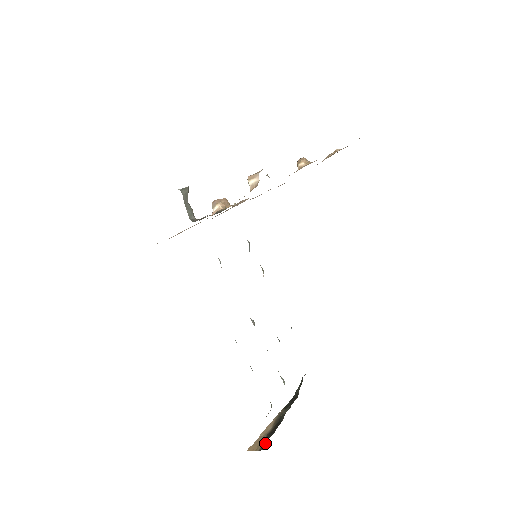
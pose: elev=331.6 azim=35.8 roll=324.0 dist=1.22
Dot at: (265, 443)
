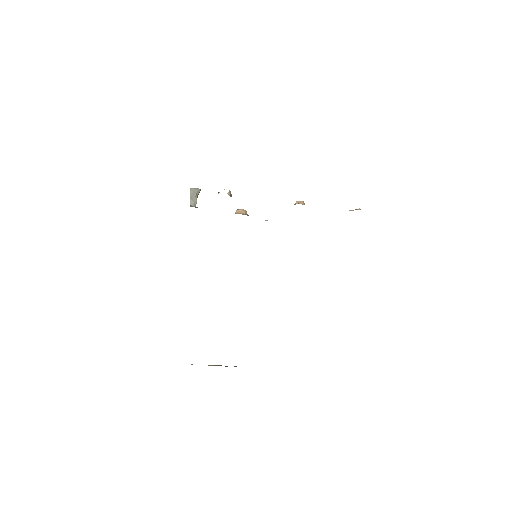
Dot at: occluded
